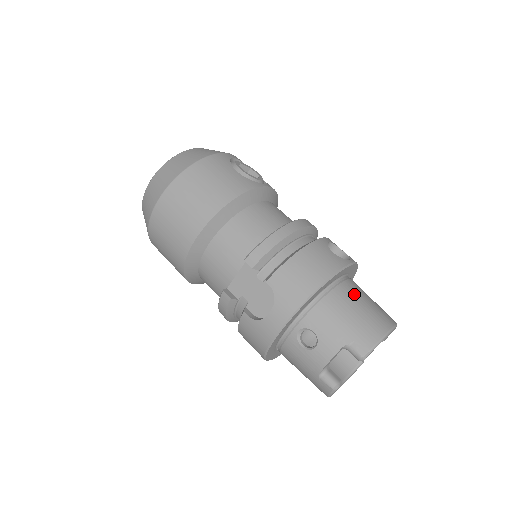
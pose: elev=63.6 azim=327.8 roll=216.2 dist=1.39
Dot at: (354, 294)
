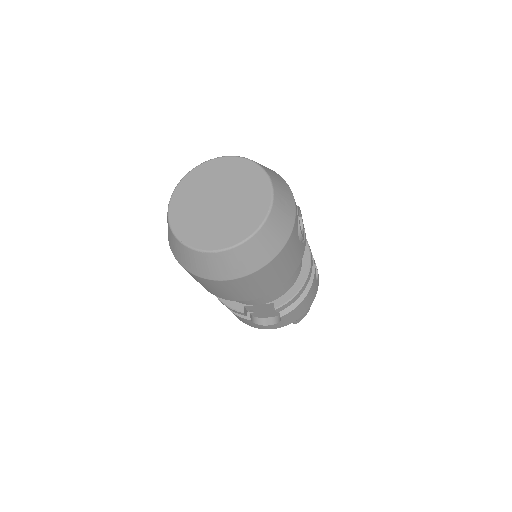
Dot at: occluded
